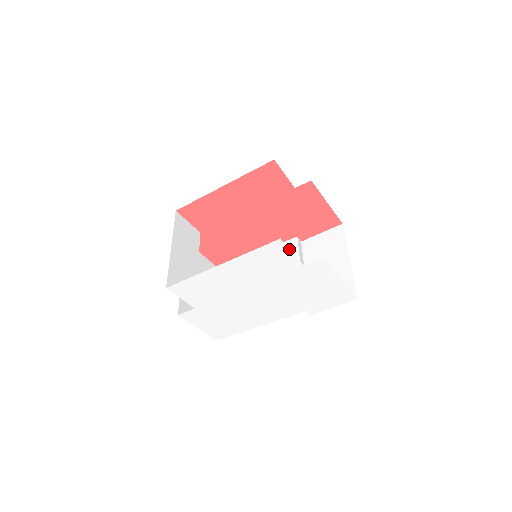
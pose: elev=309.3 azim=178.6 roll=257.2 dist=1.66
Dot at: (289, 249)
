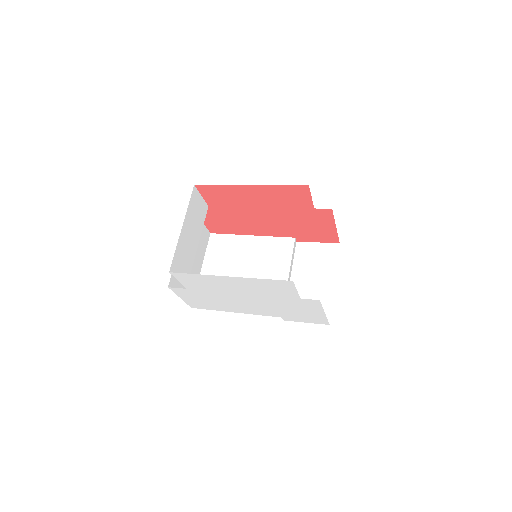
Dot at: (295, 287)
